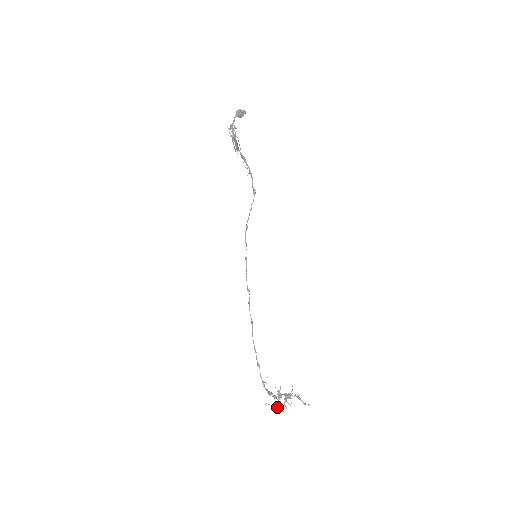
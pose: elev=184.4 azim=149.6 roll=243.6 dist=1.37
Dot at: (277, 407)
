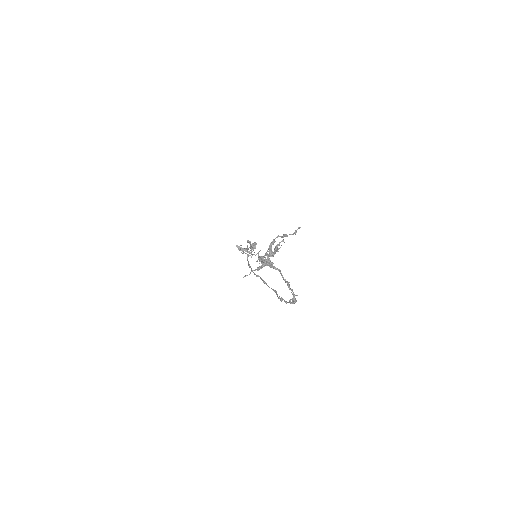
Dot at: (261, 267)
